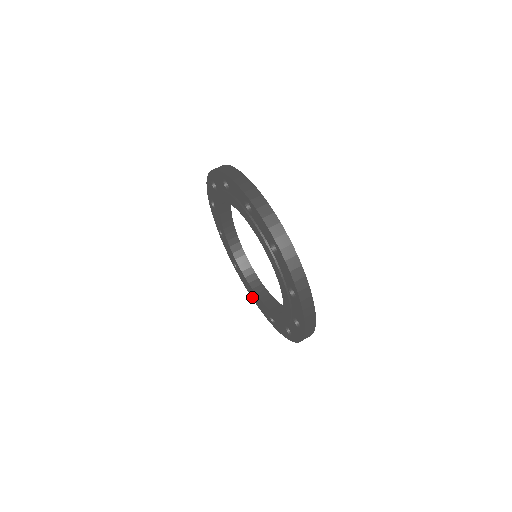
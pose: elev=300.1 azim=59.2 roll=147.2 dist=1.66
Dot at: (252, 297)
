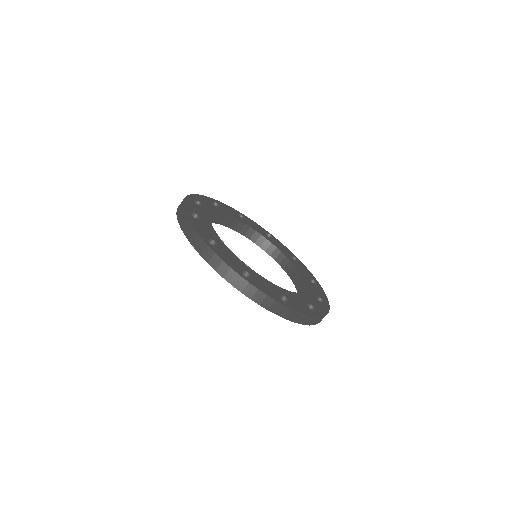
Dot at: occluded
